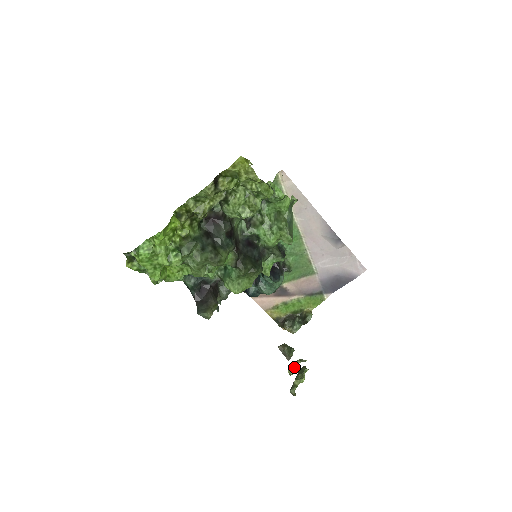
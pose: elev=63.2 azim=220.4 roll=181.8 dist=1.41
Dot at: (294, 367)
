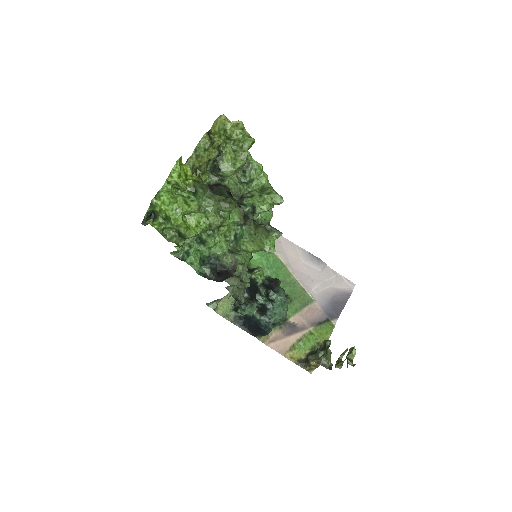
Dot at: (339, 361)
